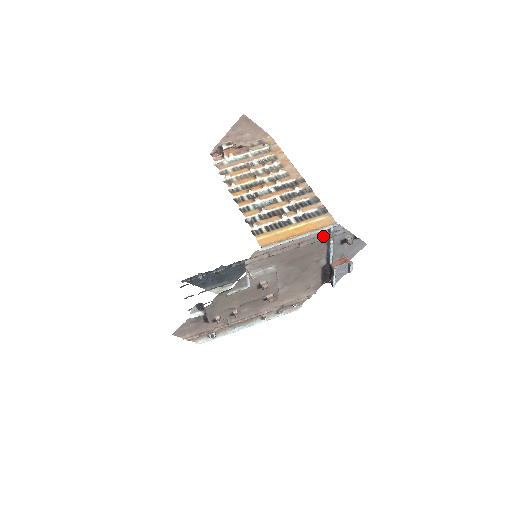
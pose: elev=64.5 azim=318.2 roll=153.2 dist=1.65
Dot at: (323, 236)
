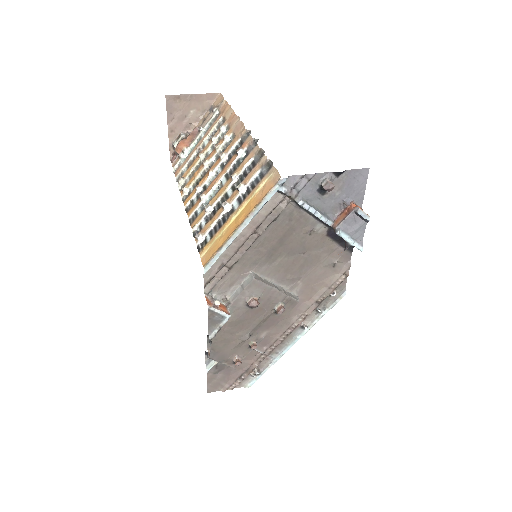
Dot at: (281, 203)
